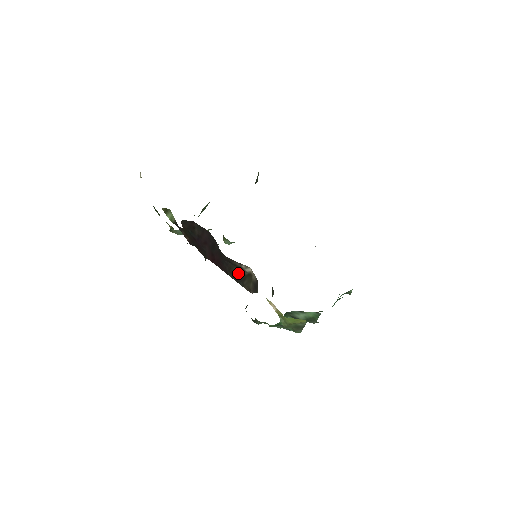
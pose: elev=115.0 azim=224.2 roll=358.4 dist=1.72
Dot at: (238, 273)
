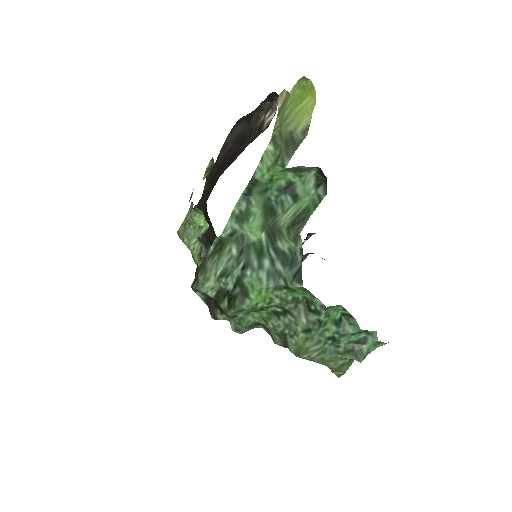
Dot at: occluded
